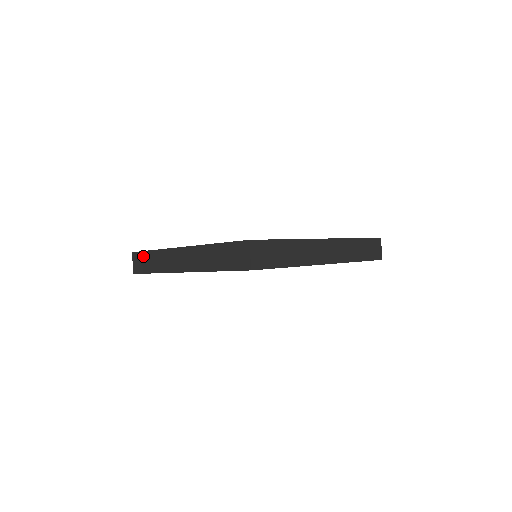
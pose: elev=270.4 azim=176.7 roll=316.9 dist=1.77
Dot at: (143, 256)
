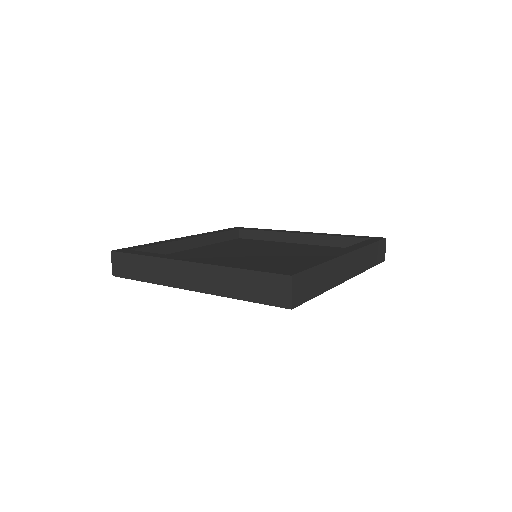
Dot at: (128, 259)
